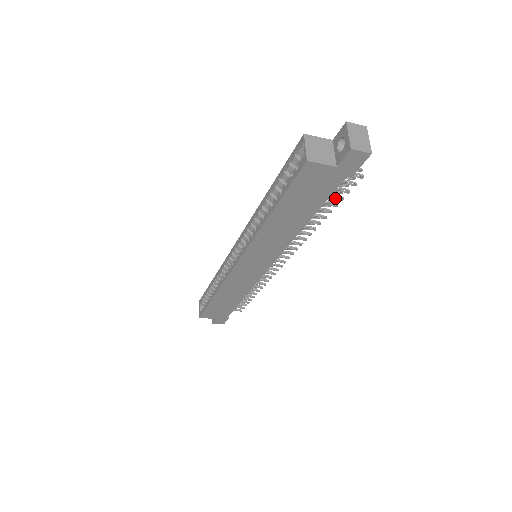
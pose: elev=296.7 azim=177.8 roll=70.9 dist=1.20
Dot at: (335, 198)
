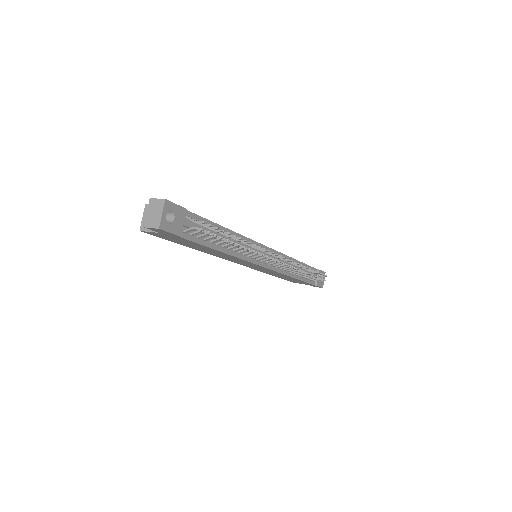
Dot at: (217, 237)
